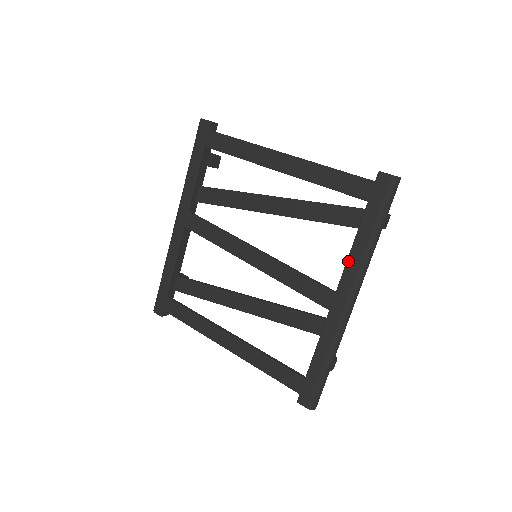
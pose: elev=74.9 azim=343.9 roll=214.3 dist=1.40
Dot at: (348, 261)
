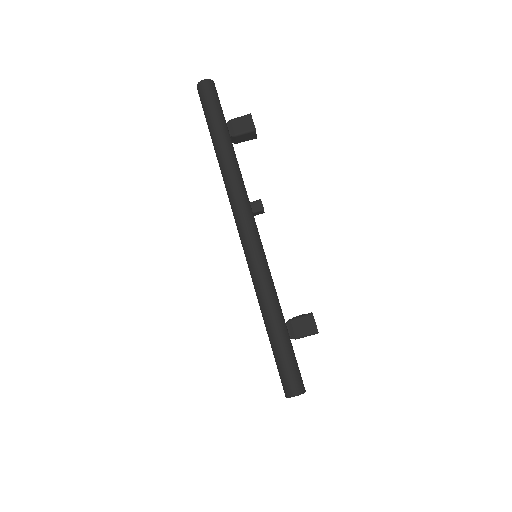
Dot at: occluded
